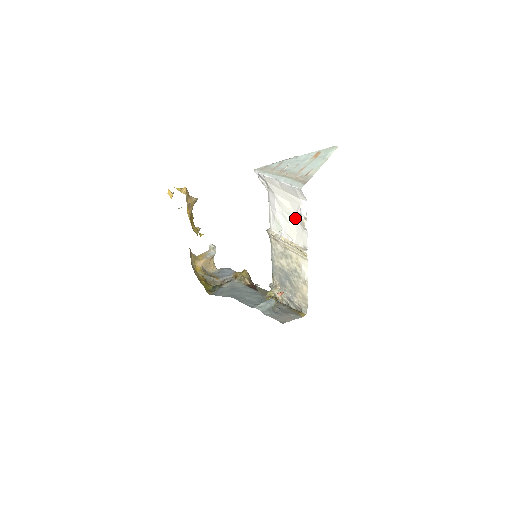
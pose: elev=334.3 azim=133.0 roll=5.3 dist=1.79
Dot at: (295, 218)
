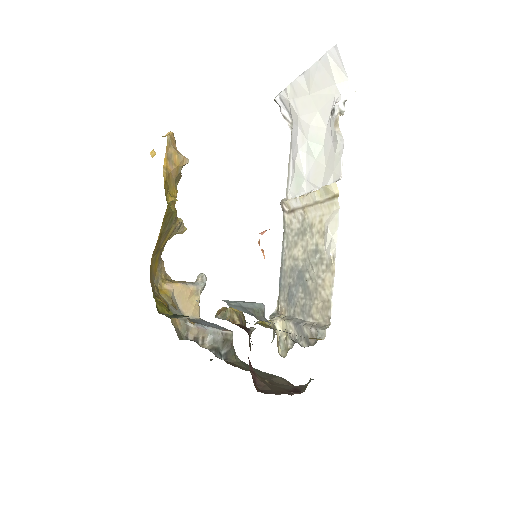
Dot at: (326, 139)
